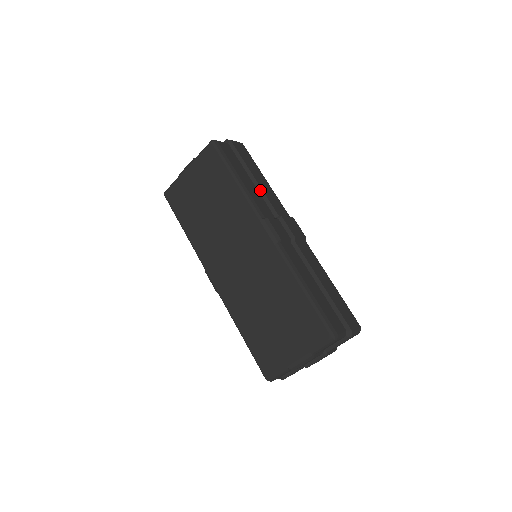
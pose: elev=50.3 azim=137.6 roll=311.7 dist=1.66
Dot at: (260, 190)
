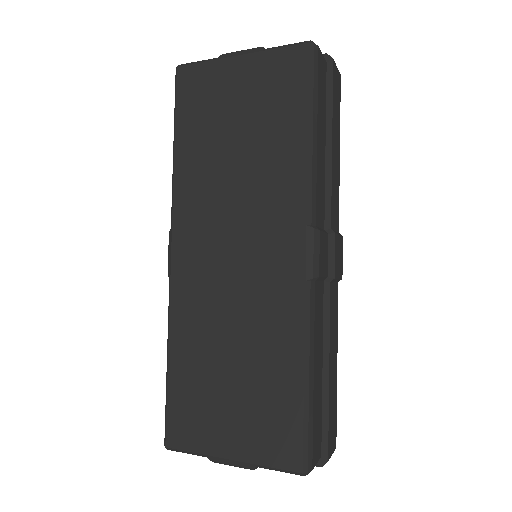
Dot at: (329, 171)
